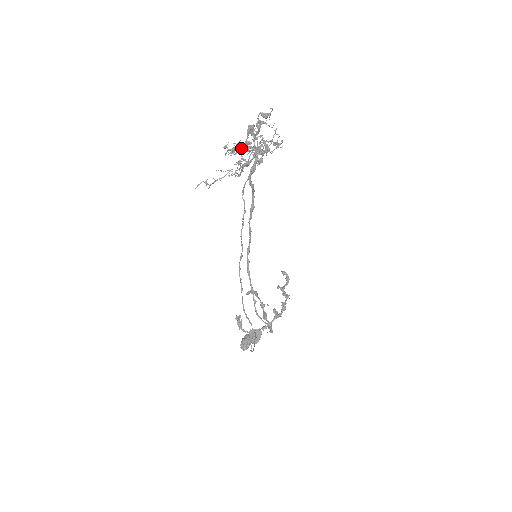
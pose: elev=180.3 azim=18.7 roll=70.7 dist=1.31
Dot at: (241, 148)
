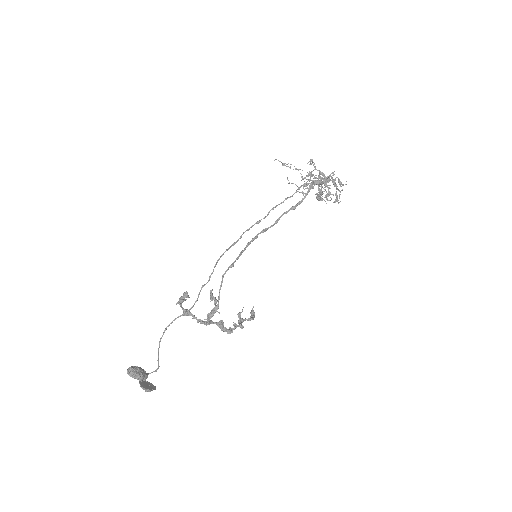
Dot at: (319, 170)
